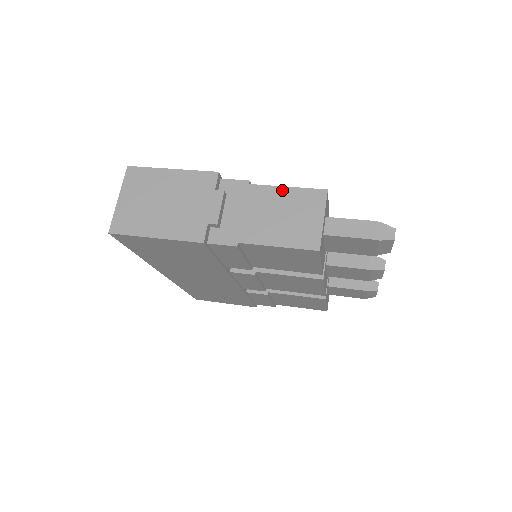
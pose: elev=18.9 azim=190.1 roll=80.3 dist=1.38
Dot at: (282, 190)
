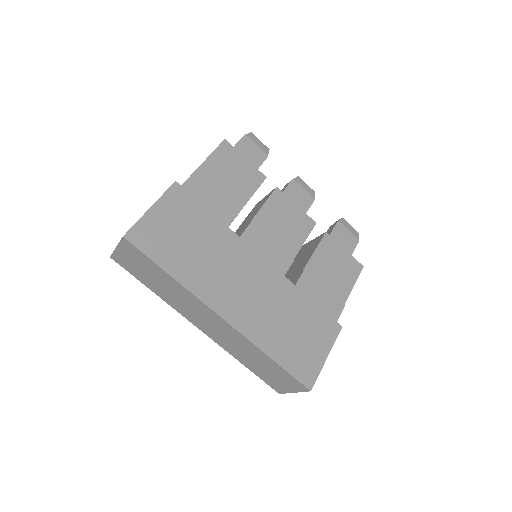
Dot at: occluded
